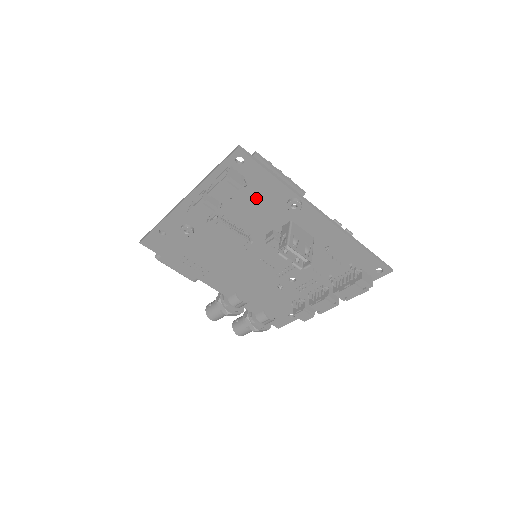
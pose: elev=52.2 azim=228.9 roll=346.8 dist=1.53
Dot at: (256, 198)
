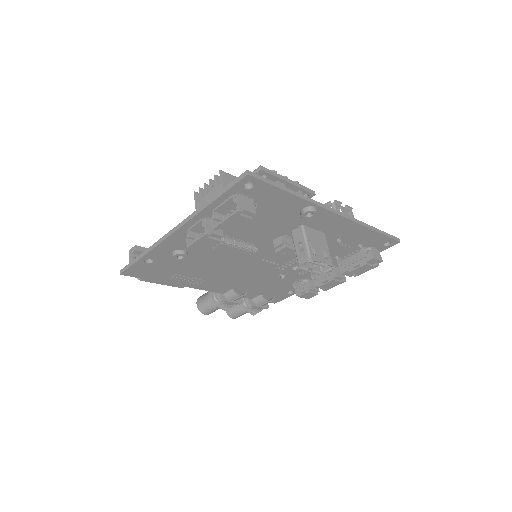
Dot at: (264, 214)
